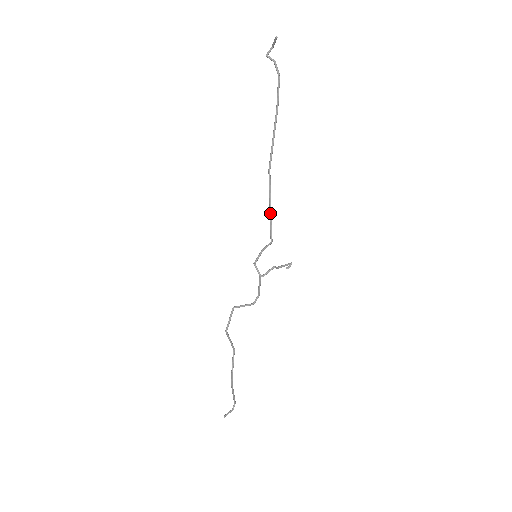
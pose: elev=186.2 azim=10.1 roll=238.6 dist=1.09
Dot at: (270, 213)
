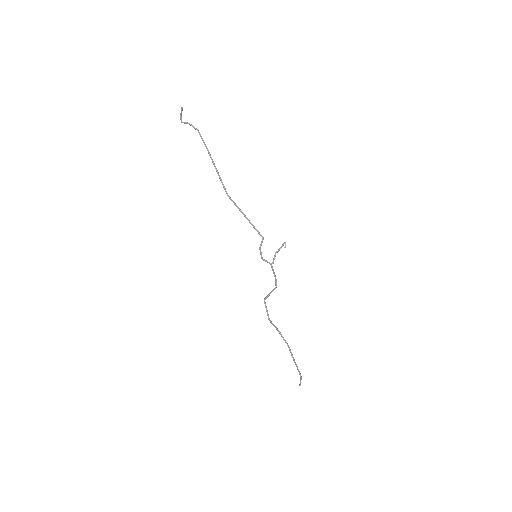
Dot at: (249, 221)
